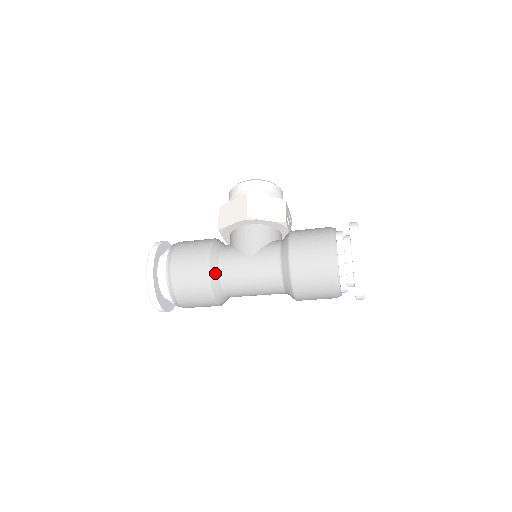
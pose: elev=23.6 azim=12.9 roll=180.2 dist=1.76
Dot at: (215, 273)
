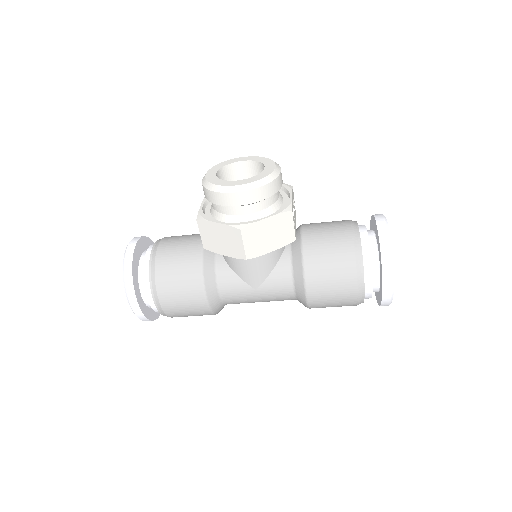
Dot at: (217, 305)
